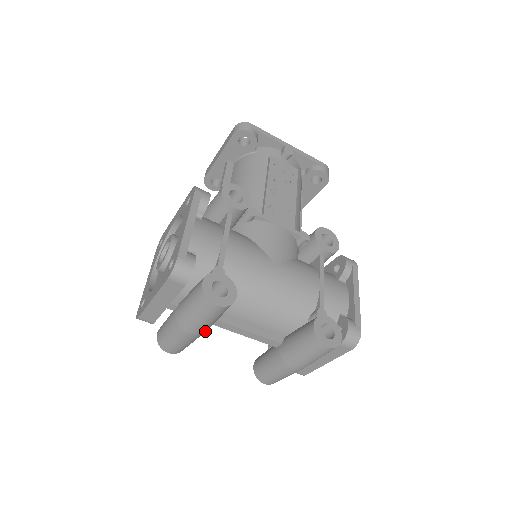
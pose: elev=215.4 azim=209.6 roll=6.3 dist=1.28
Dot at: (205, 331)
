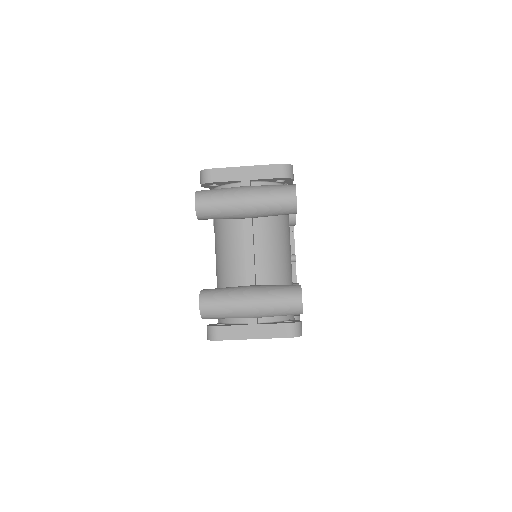
Dot at: (248, 212)
